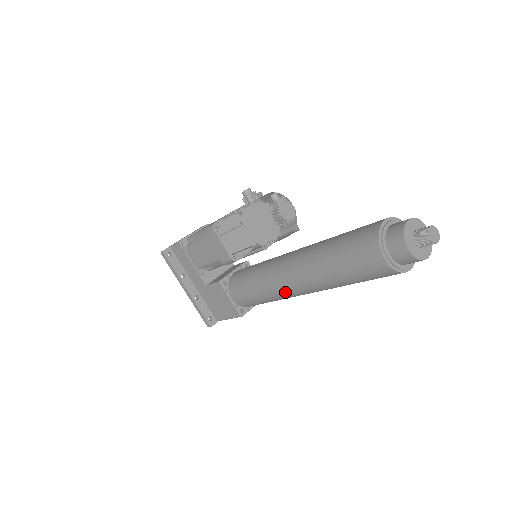
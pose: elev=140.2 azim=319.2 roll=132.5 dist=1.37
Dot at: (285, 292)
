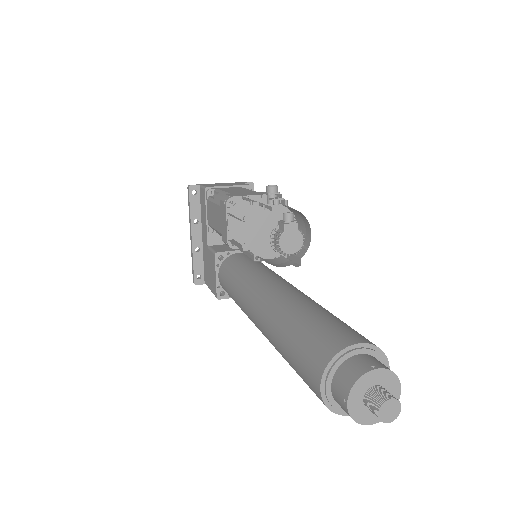
Dot at: (249, 316)
